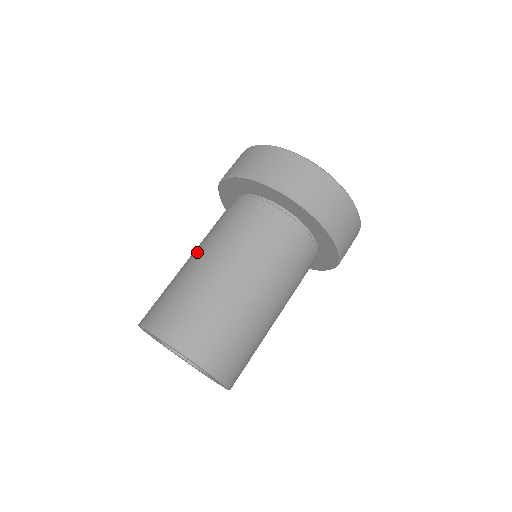
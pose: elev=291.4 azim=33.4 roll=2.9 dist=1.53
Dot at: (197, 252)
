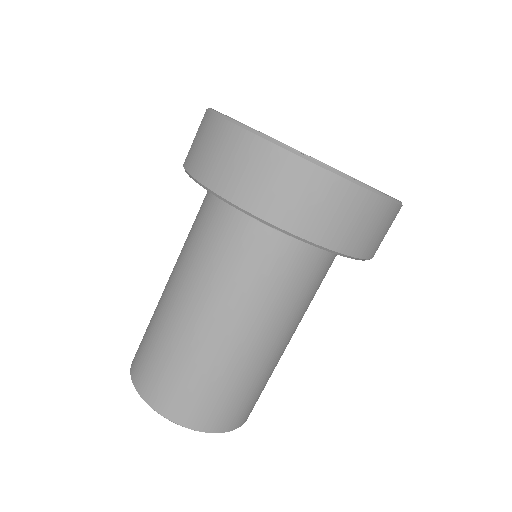
Dot at: (171, 281)
